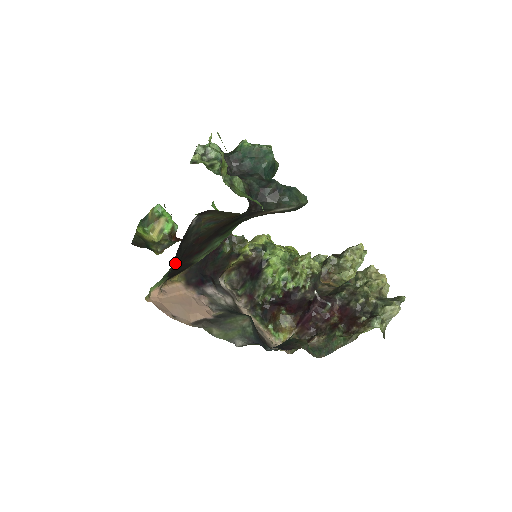
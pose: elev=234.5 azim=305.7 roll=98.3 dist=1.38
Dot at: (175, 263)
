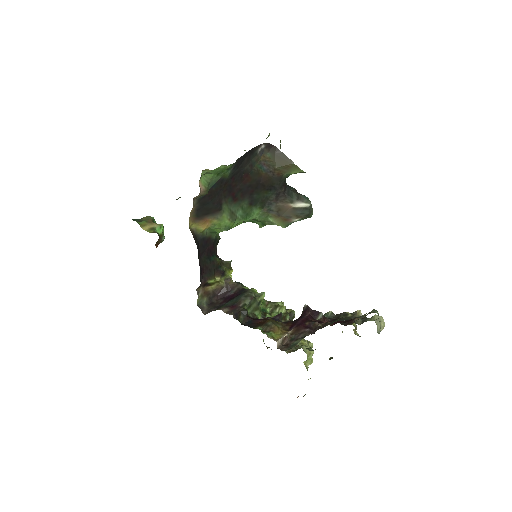
Dot at: (230, 172)
